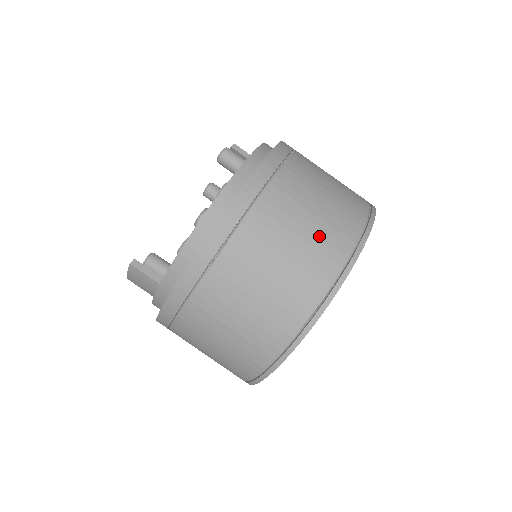
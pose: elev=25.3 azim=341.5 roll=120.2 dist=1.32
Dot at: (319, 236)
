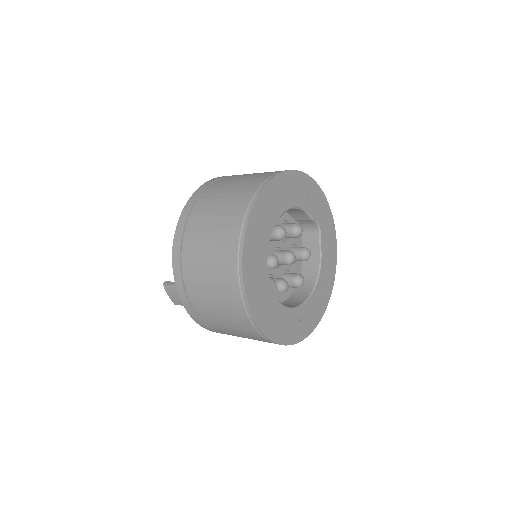
Dot at: (237, 191)
